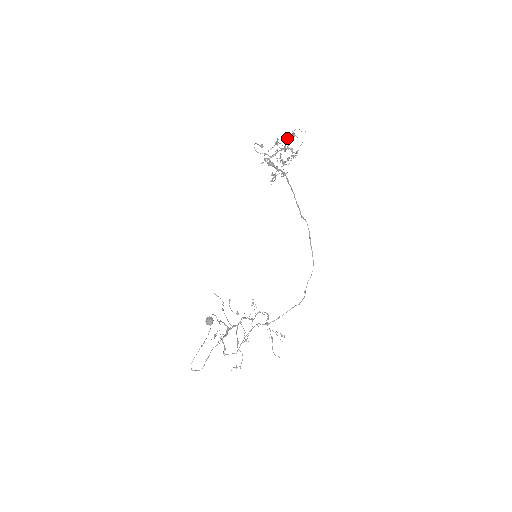
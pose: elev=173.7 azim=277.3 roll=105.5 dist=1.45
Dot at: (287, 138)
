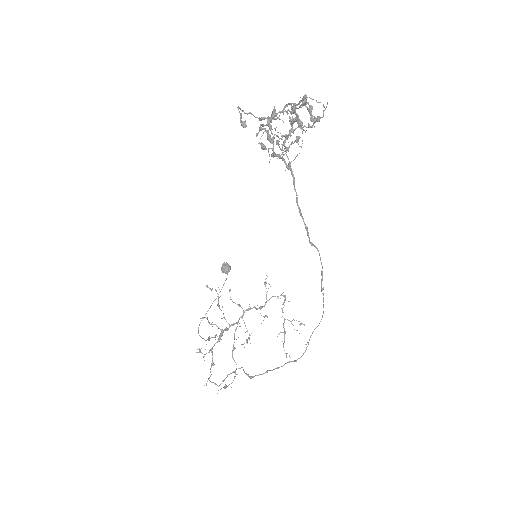
Dot at: (291, 109)
